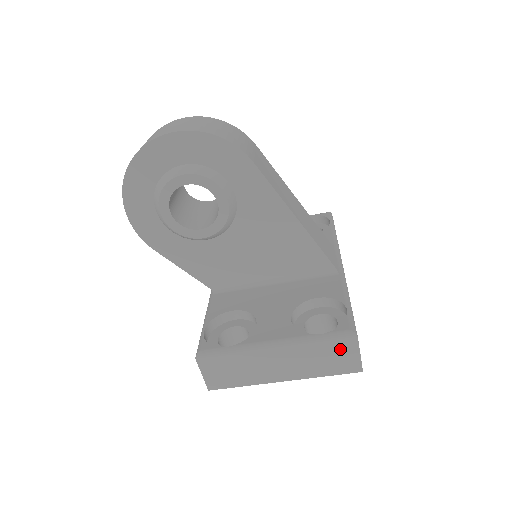
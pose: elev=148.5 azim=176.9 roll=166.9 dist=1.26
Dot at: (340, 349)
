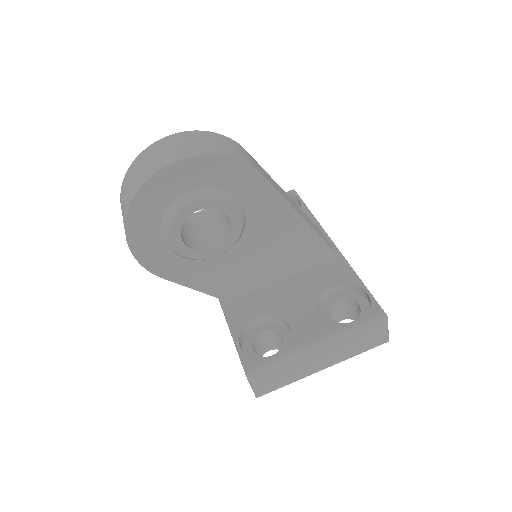
Dot at: (373, 330)
